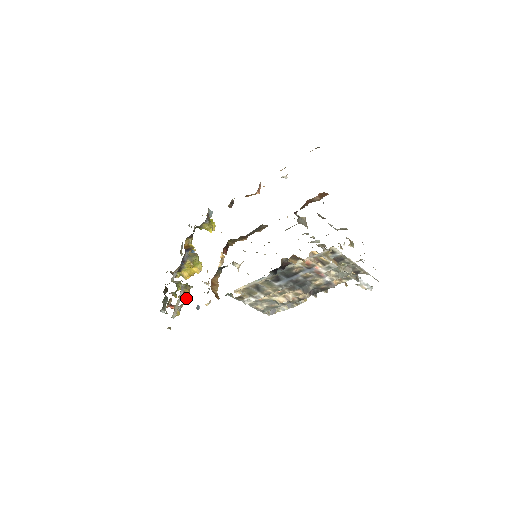
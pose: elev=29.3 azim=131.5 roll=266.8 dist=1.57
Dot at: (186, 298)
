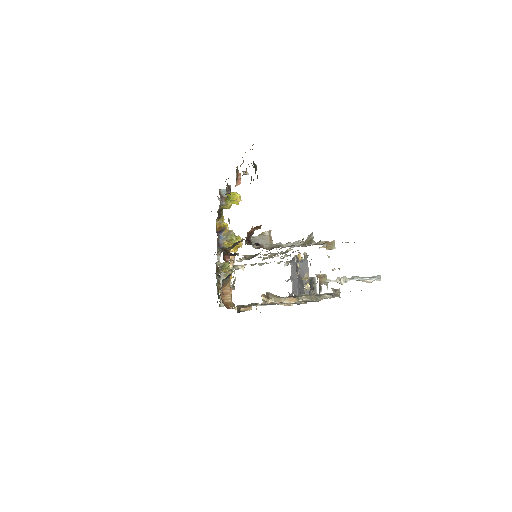
Dot at: occluded
